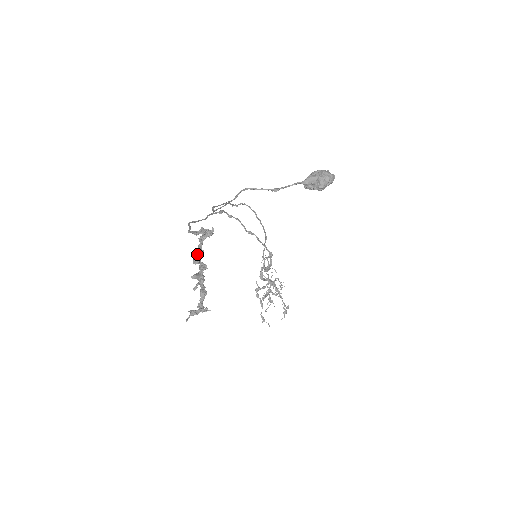
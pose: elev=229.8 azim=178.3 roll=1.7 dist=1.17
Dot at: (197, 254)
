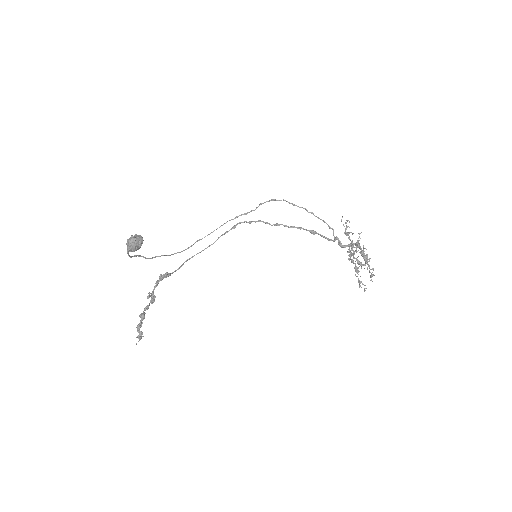
Dot at: (148, 298)
